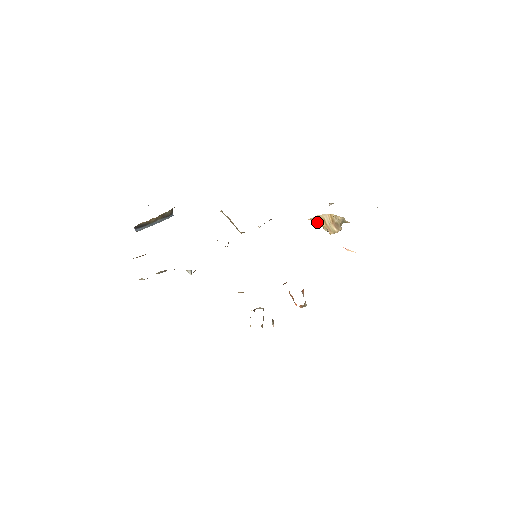
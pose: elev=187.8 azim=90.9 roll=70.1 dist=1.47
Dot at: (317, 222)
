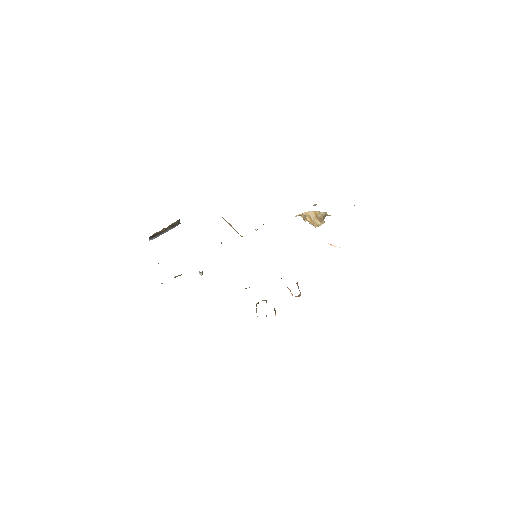
Dot at: (303, 218)
